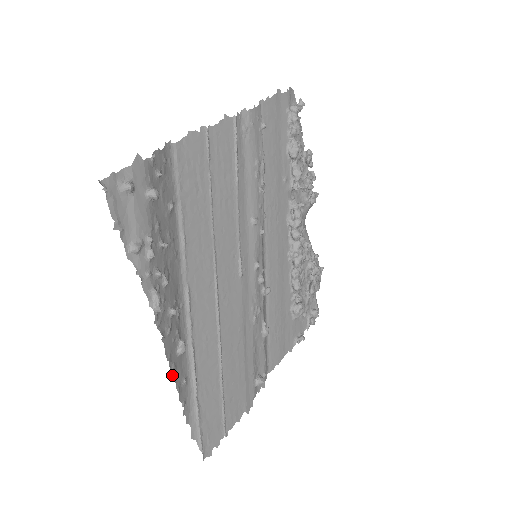
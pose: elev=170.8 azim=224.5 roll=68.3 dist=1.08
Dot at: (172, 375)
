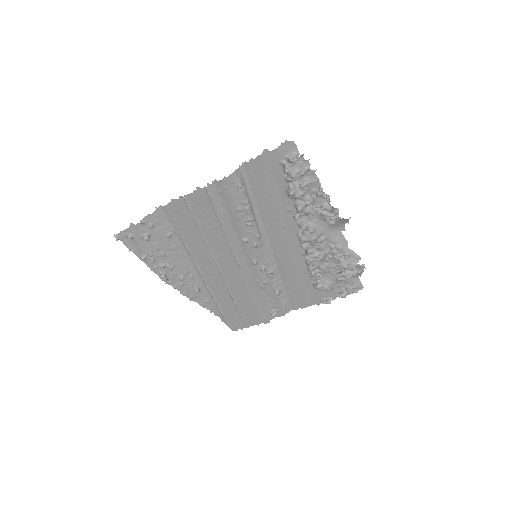
Dot at: (192, 299)
